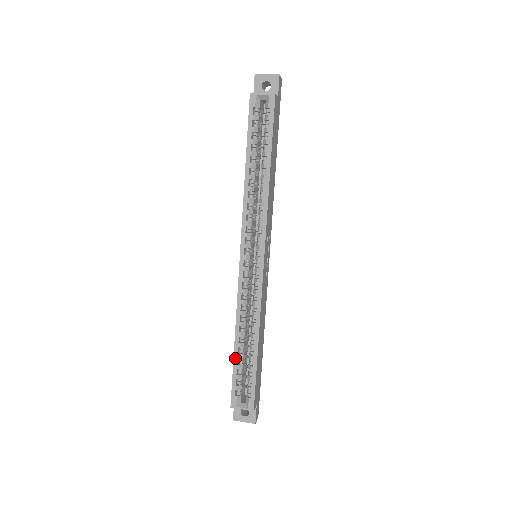
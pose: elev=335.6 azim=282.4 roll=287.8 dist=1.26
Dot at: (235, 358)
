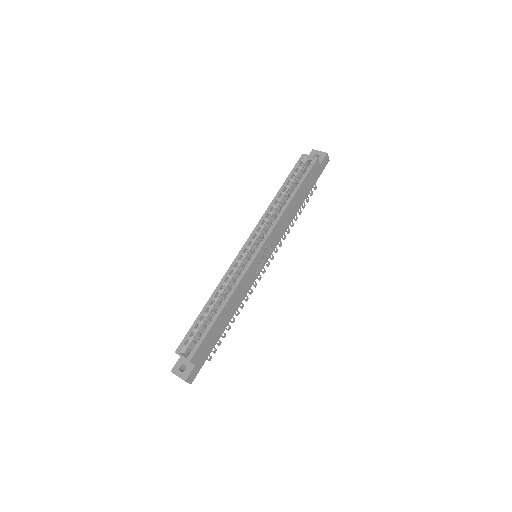
Dot at: (200, 315)
